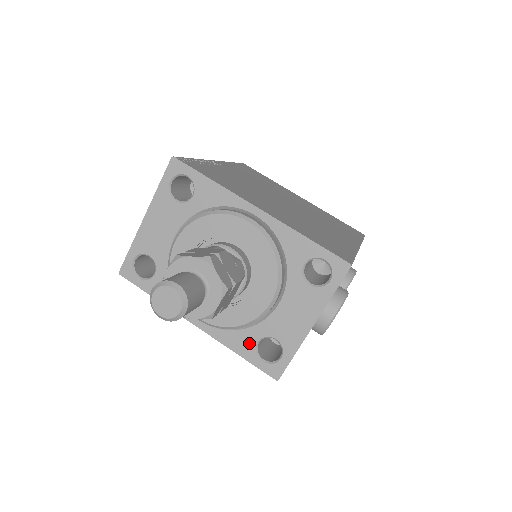
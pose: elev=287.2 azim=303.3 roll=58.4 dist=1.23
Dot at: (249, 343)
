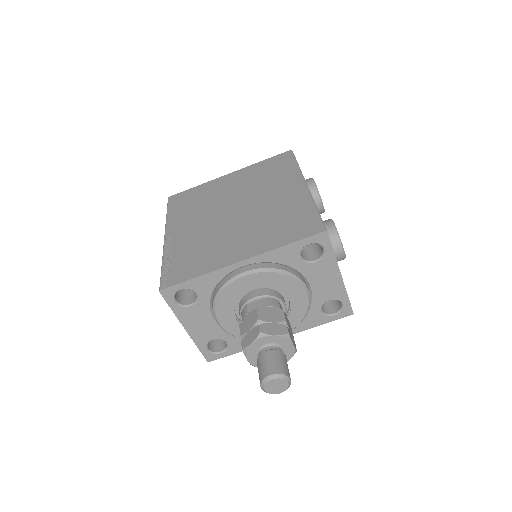
Dot at: (317, 316)
